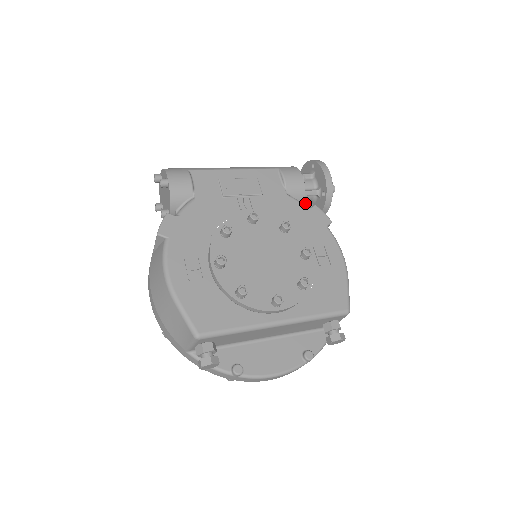
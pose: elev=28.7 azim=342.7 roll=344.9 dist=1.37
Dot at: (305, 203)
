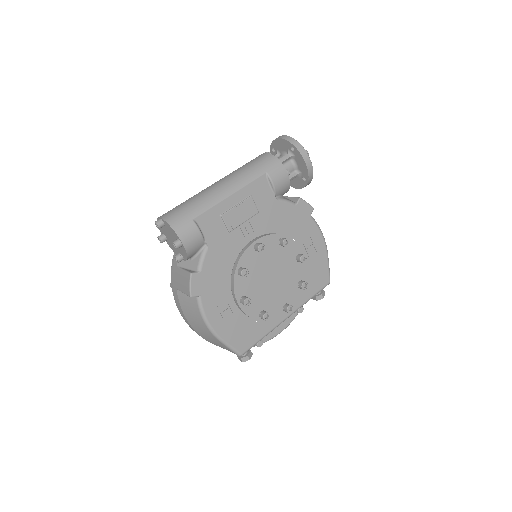
Dot at: occluded
